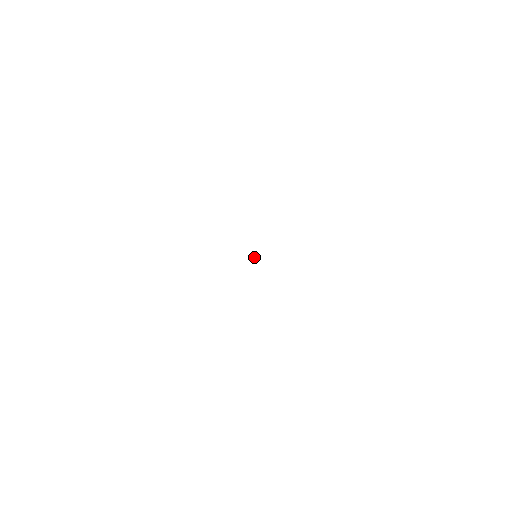
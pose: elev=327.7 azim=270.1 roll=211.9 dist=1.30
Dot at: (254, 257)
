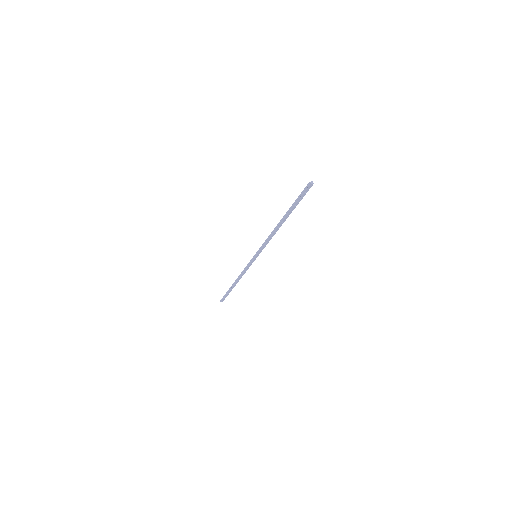
Dot at: (311, 182)
